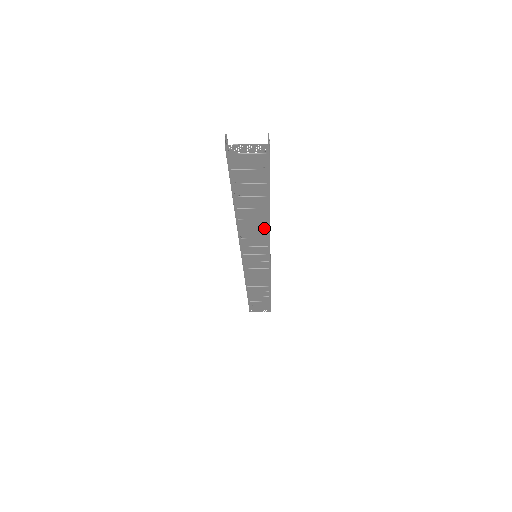
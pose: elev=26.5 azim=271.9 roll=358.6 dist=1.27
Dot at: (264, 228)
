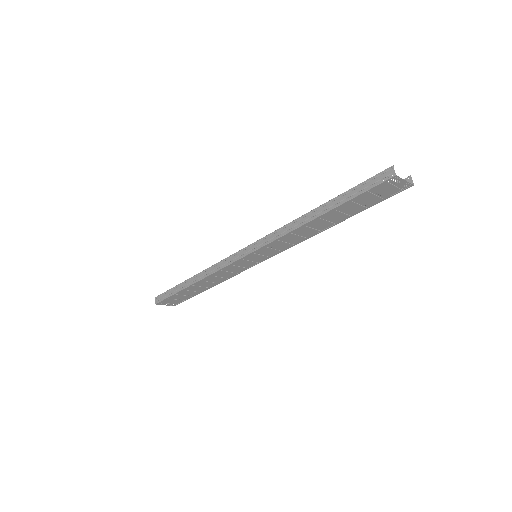
Dot at: (305, 237)
